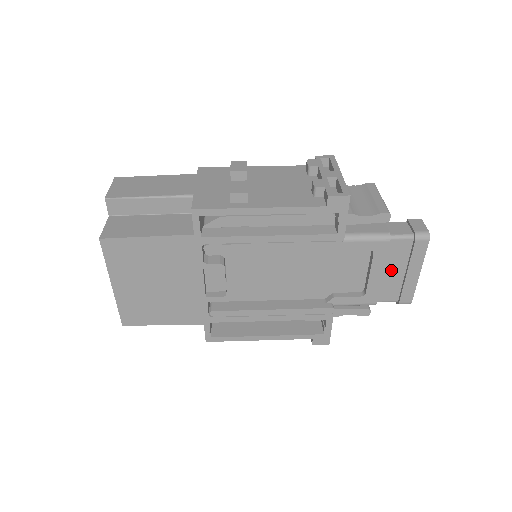
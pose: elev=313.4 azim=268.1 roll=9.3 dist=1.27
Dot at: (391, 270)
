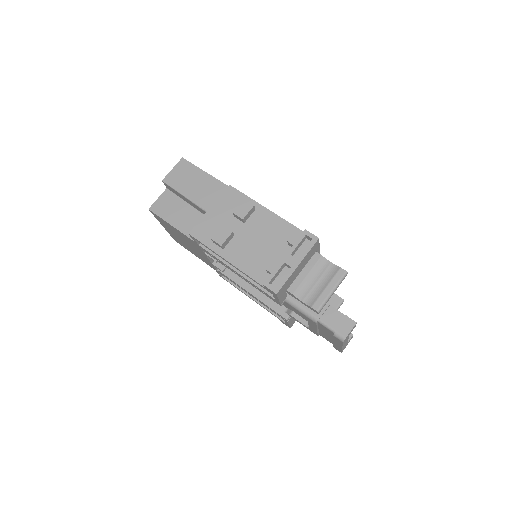
Dot at: (324, 332)
